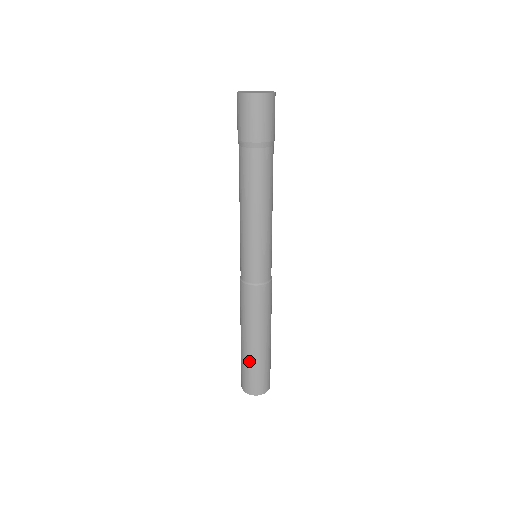
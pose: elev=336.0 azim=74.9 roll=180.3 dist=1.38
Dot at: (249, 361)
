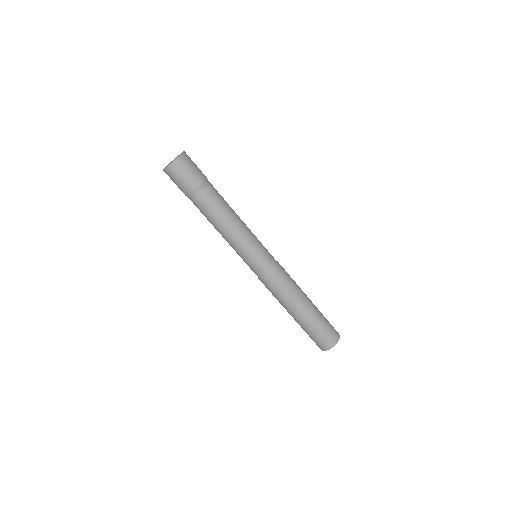
Dot at: (312, 325)
